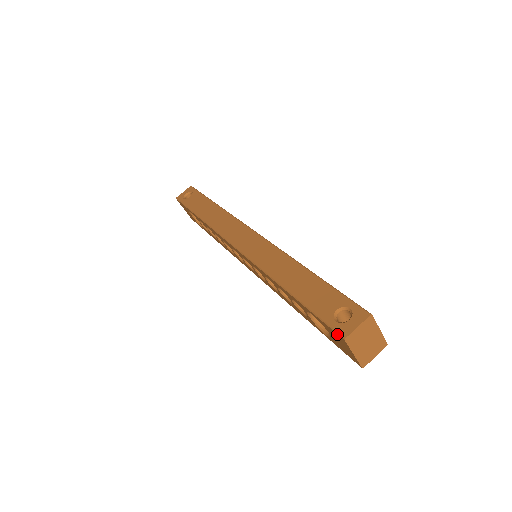
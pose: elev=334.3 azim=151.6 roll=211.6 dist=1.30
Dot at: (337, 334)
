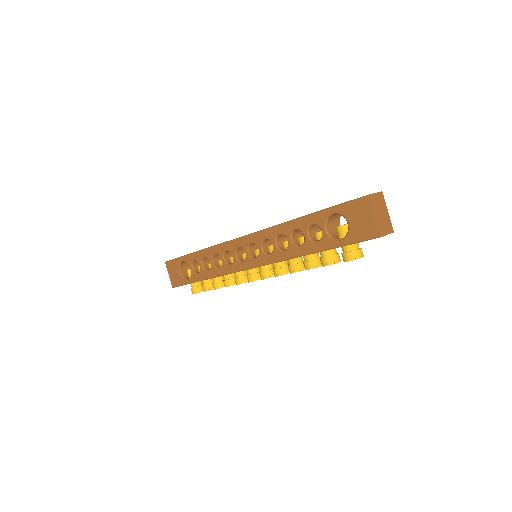
Dot at: (360, 199)
